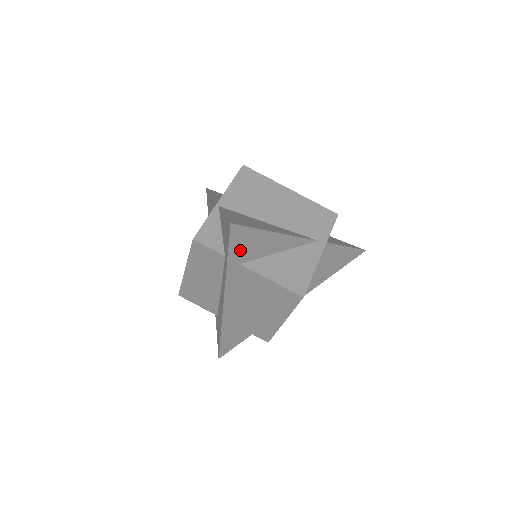
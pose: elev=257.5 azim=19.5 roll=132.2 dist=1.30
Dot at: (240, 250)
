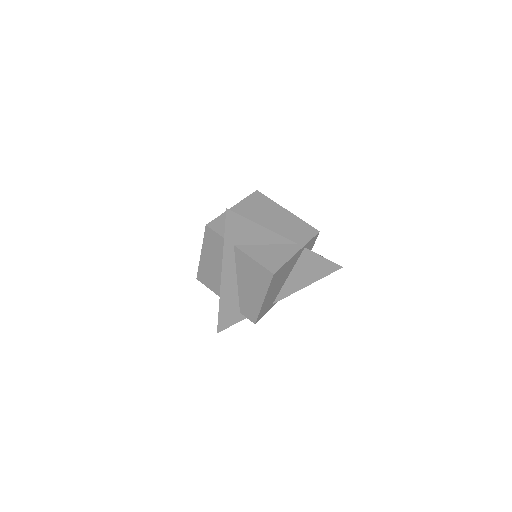
Dot at: (234, 233)
